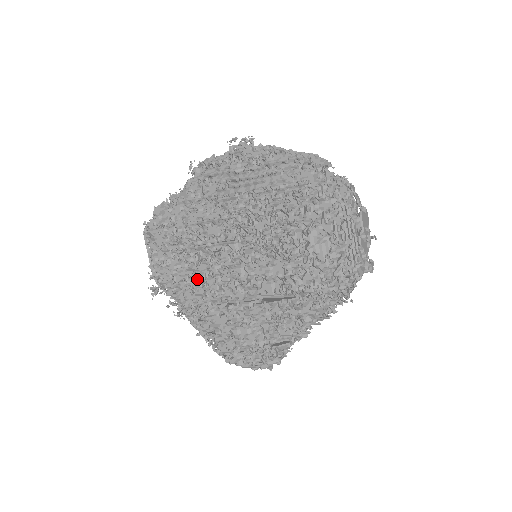
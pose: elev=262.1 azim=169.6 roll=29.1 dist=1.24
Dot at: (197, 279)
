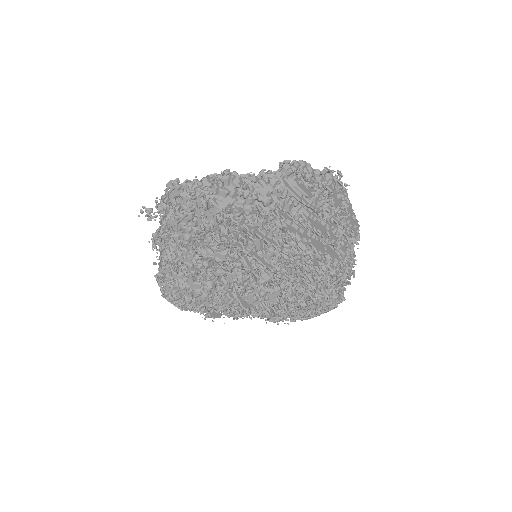
Dot at: (210, 261)
